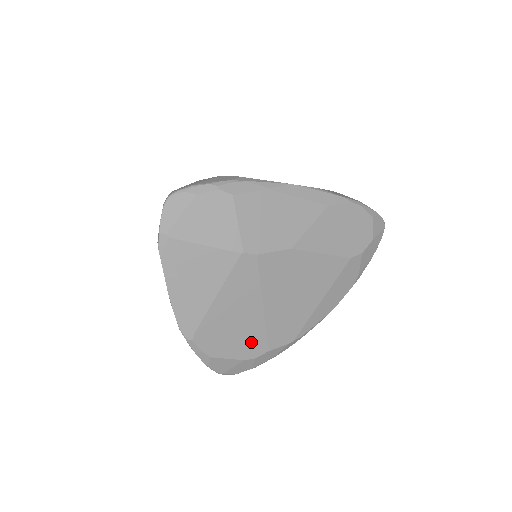
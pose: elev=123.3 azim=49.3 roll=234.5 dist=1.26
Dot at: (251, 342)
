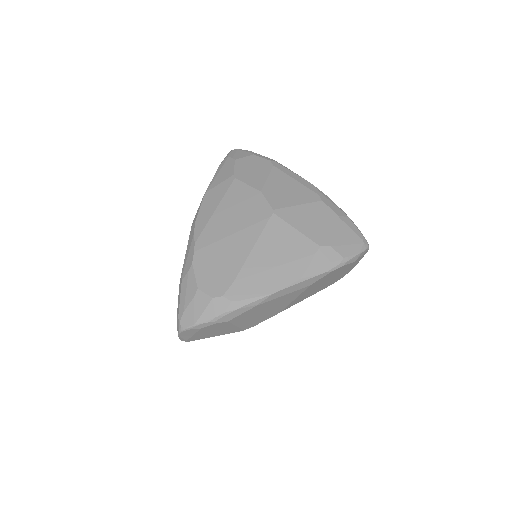
Dot at: occluded
